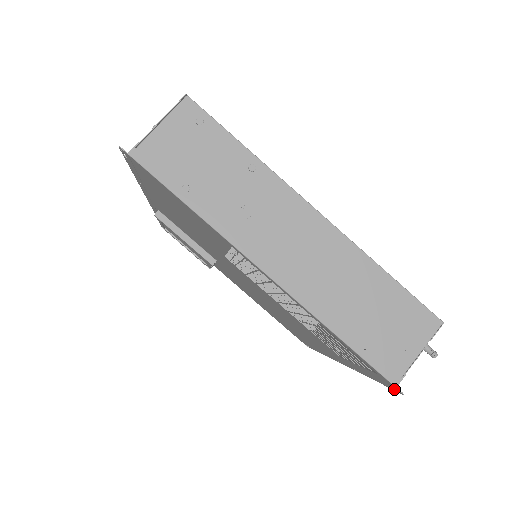
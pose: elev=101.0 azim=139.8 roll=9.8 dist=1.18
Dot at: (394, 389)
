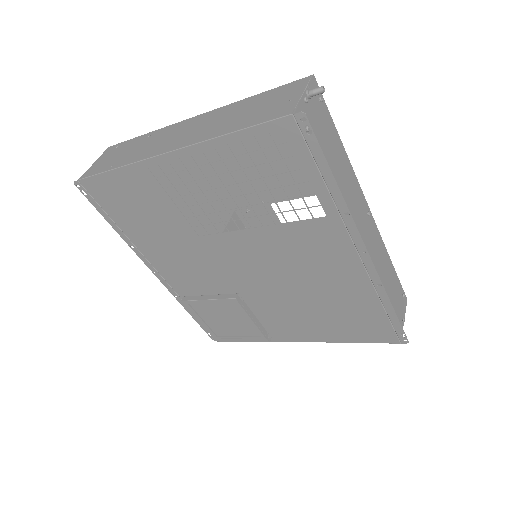
Dot at: occluded
